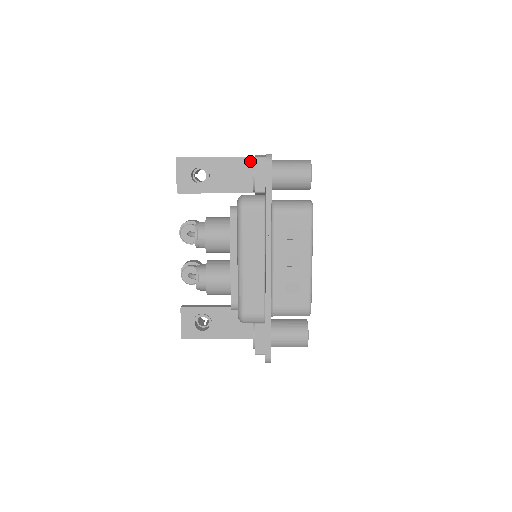
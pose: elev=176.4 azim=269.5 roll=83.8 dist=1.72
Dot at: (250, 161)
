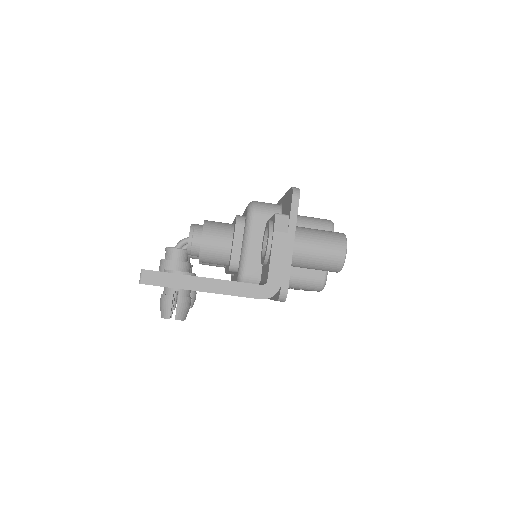
Dot at: occluded
